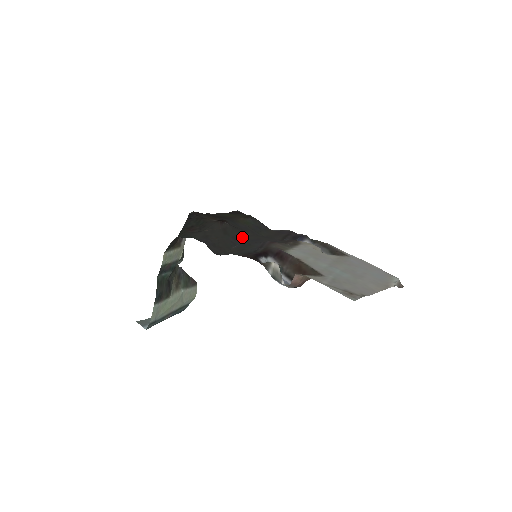
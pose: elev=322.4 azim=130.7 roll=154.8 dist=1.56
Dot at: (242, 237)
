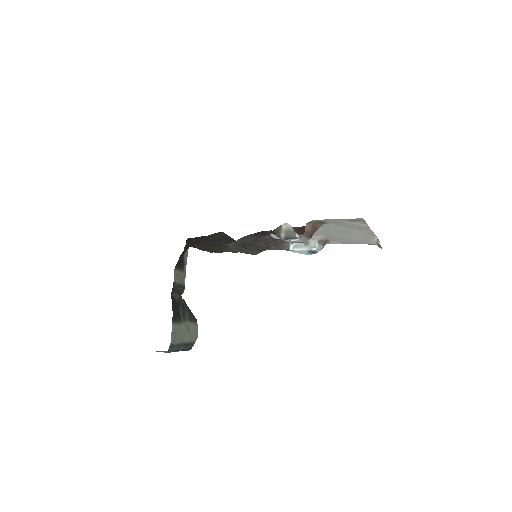
Dot at: occluded
